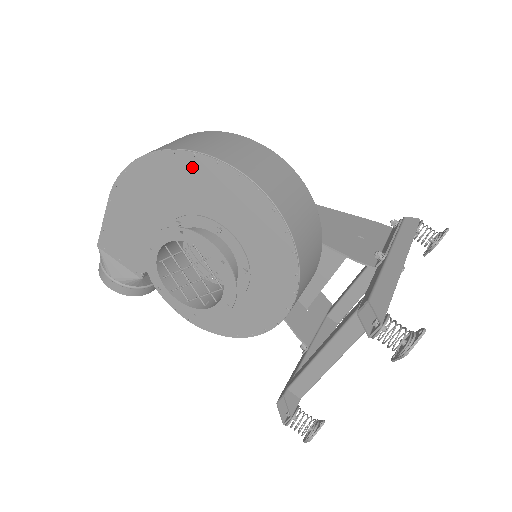
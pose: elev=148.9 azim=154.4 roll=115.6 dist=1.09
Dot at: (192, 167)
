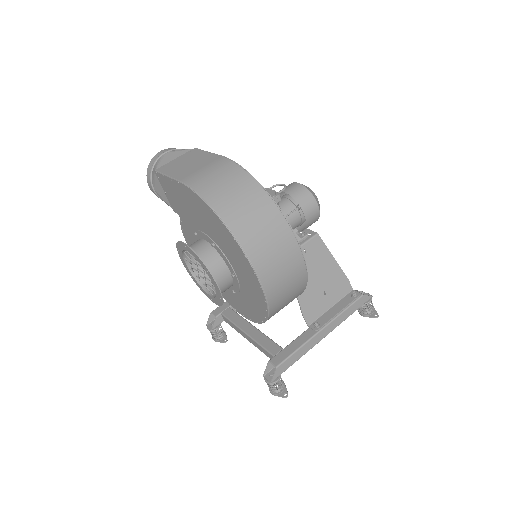
Dot at: (240, 254)
